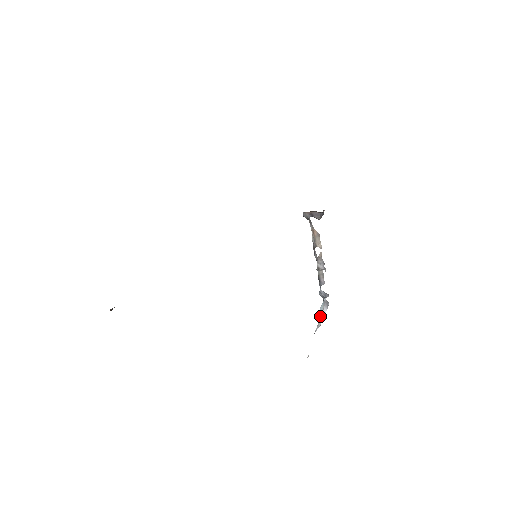
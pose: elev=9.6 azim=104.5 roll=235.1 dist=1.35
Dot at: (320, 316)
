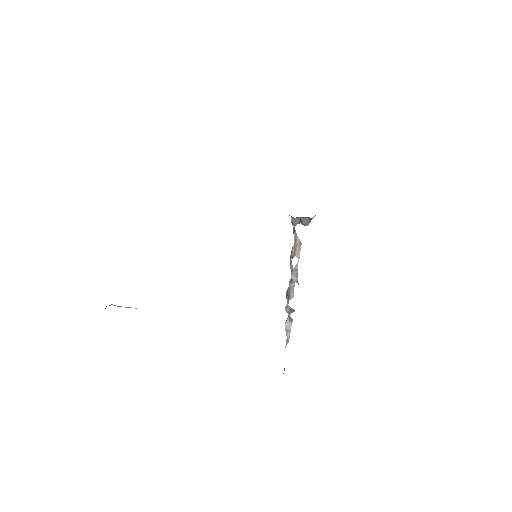
Dot at: (287, 331)
